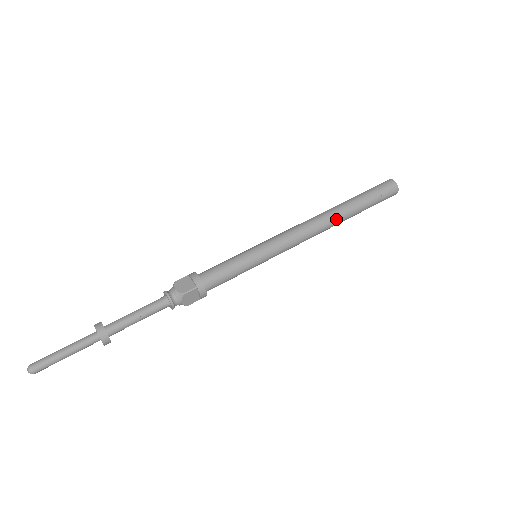
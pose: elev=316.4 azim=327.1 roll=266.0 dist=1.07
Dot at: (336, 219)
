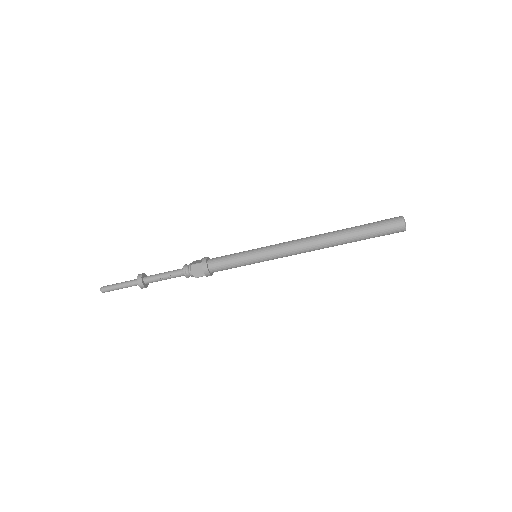
Dot at: (329, 238)
